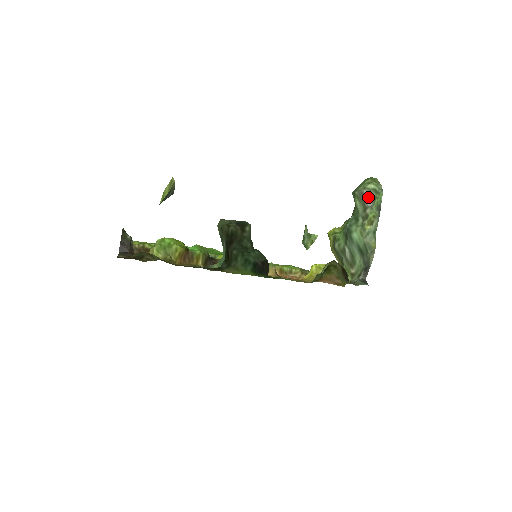
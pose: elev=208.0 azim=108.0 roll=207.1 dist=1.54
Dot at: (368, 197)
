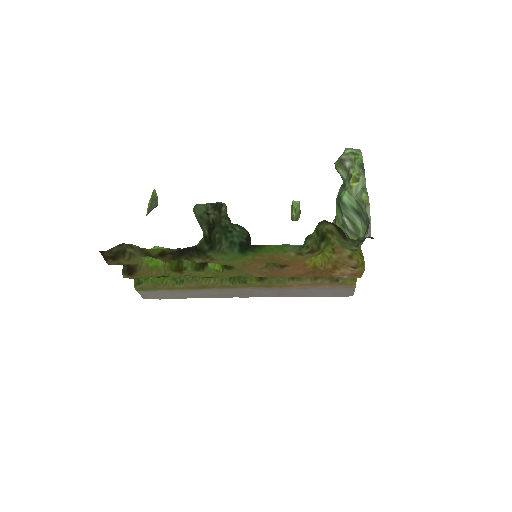
Dot at: (347, 160)
